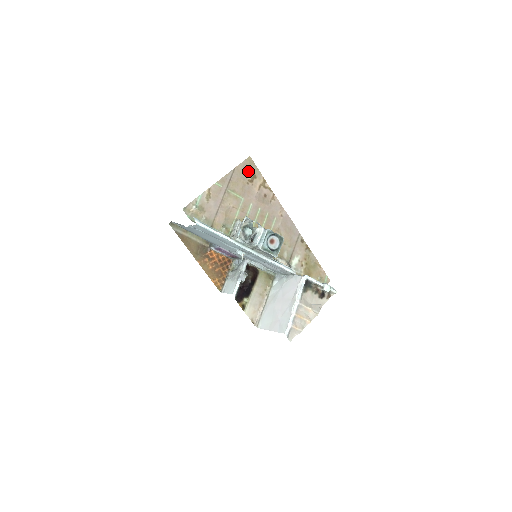
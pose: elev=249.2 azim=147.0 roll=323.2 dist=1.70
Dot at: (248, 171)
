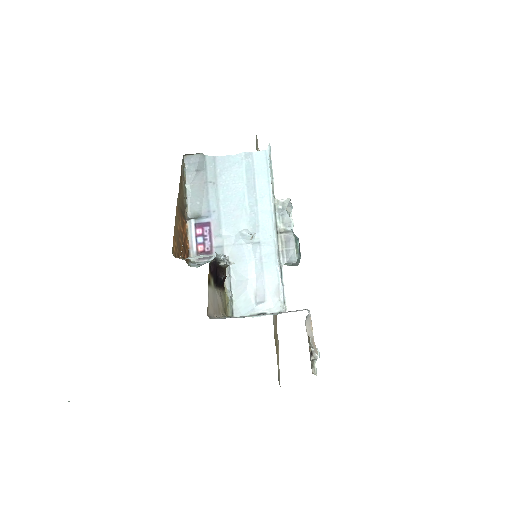
Dot at: occluded
